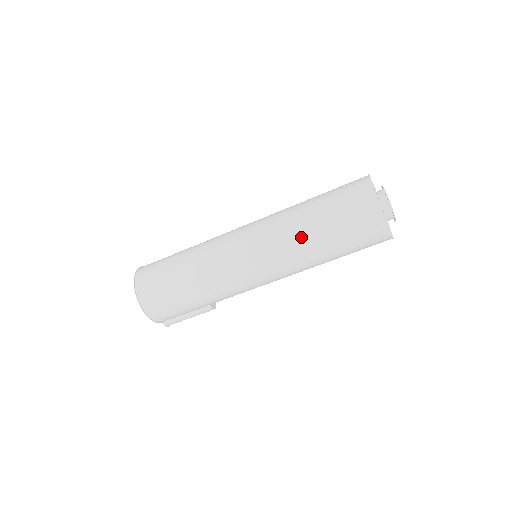
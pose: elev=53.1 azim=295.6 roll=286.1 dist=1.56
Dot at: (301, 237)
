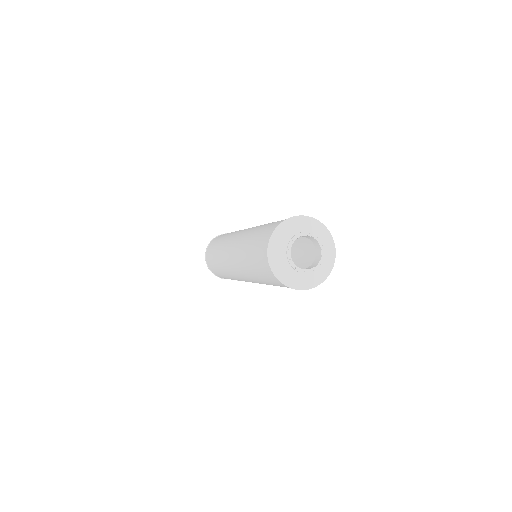
Dot at: (244, 264)
